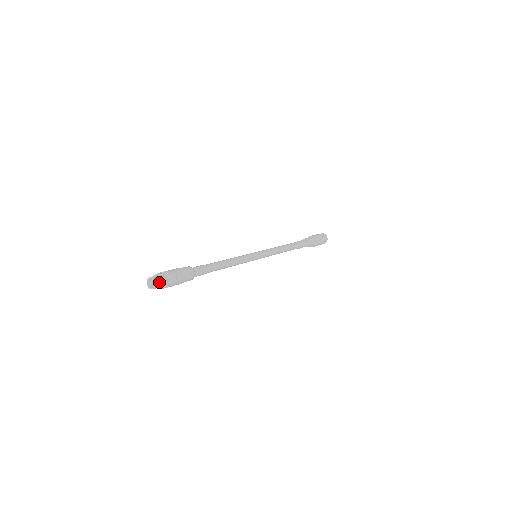
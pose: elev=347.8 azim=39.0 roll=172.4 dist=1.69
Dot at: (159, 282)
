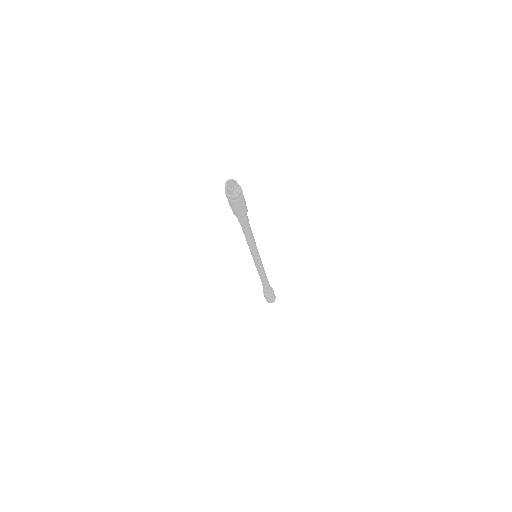
Dot at: (237, 190)
